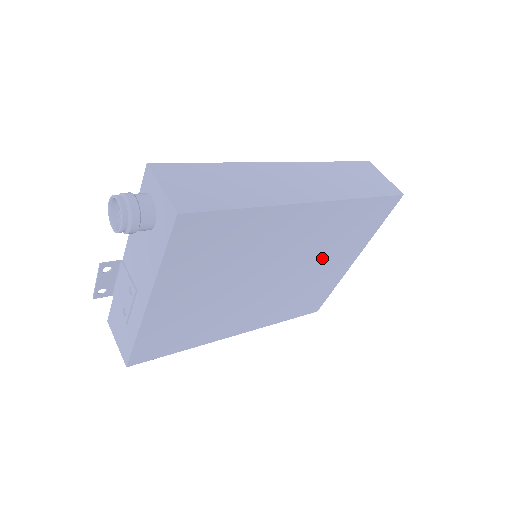
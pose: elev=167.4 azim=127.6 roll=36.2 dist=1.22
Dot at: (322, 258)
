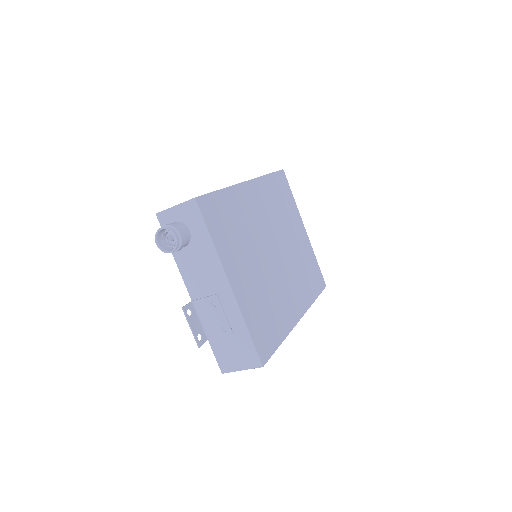
Dot at: (287, 229)
